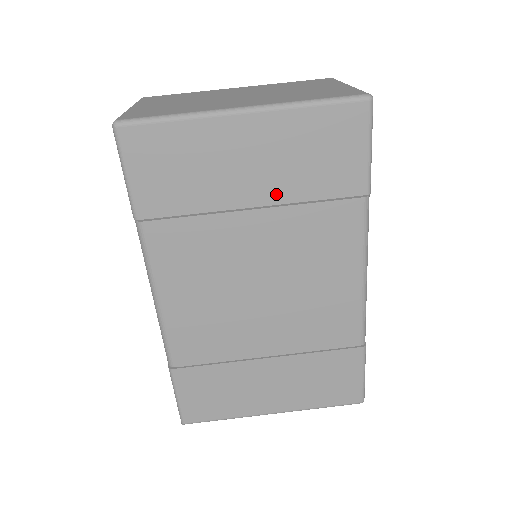
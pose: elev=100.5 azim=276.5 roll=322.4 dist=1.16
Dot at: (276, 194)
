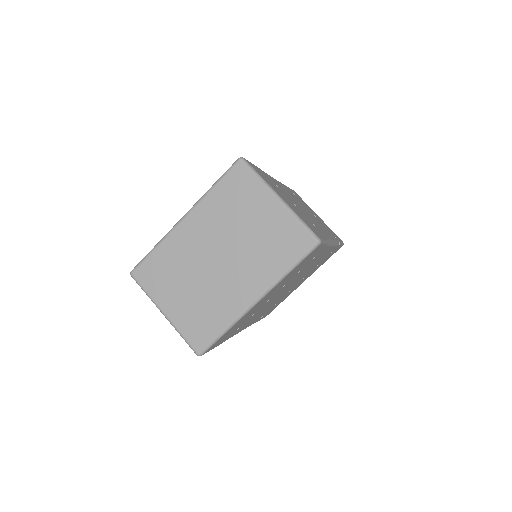
Dot at: occluded
